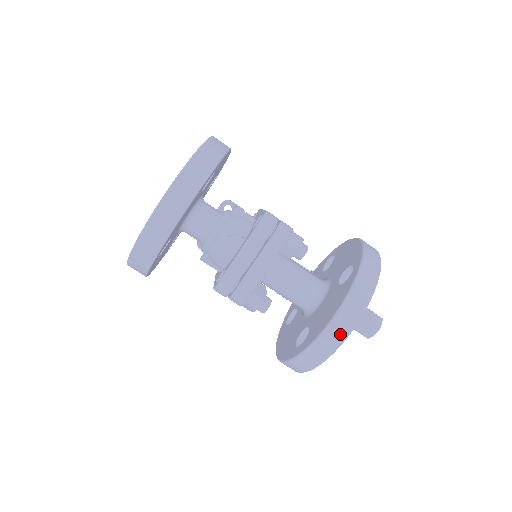
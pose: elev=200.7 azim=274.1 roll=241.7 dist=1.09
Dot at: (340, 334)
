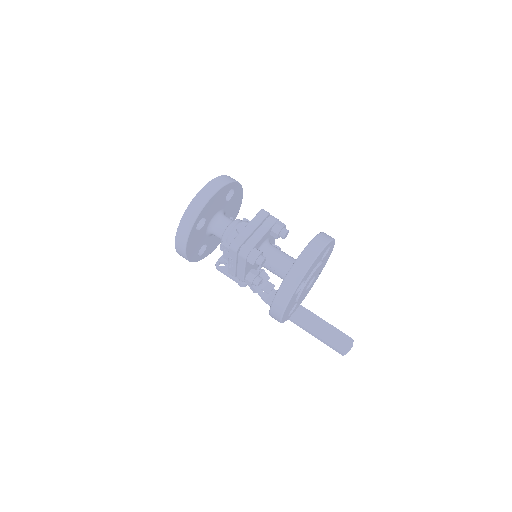
Dot at: (310, 257)
